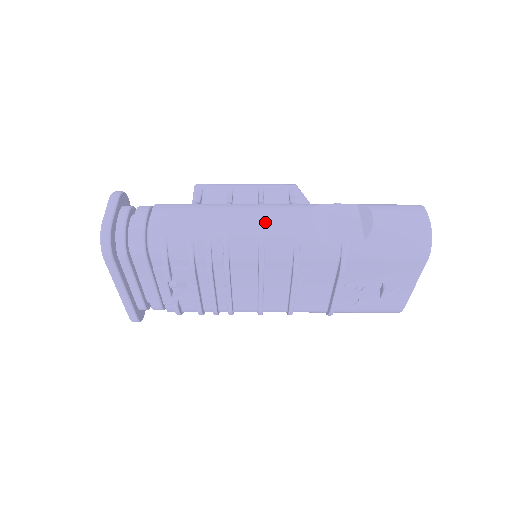
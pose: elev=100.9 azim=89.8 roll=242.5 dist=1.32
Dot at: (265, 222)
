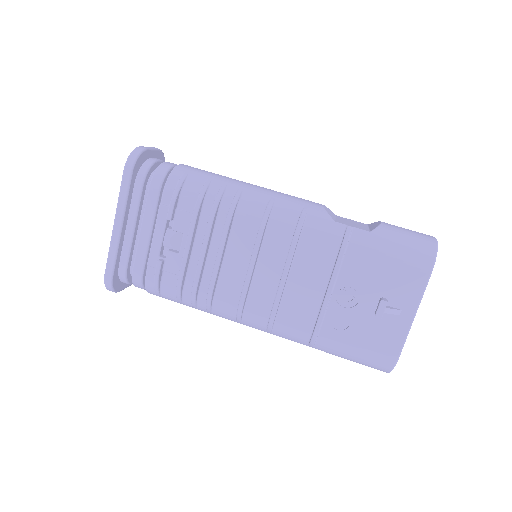
Dot at: (279, 194)
